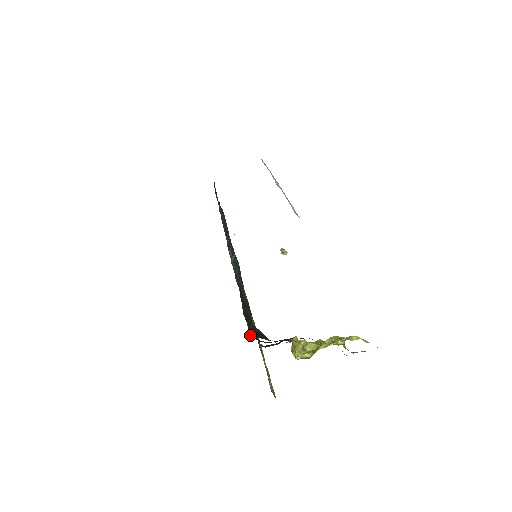
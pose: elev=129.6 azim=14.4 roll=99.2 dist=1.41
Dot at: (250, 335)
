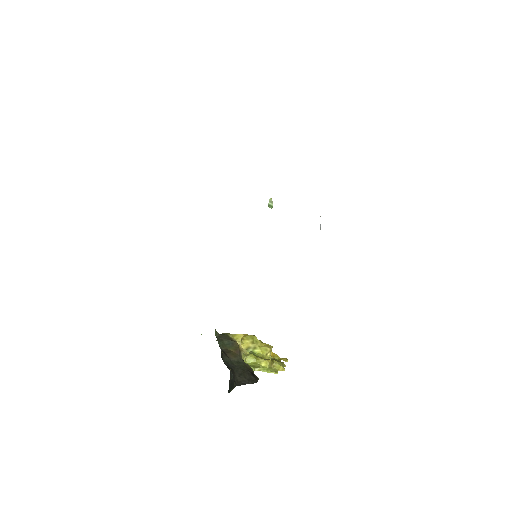
Dot at: occluded
